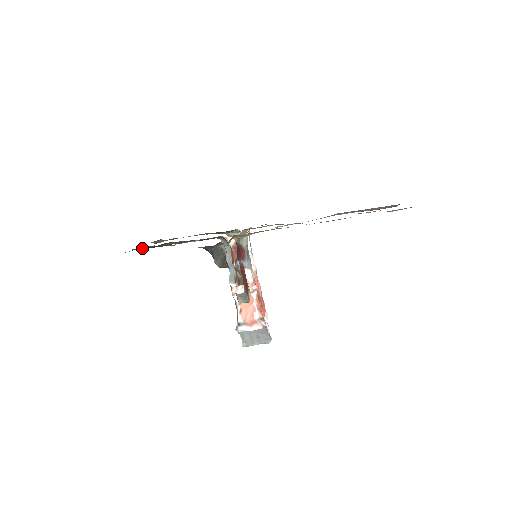
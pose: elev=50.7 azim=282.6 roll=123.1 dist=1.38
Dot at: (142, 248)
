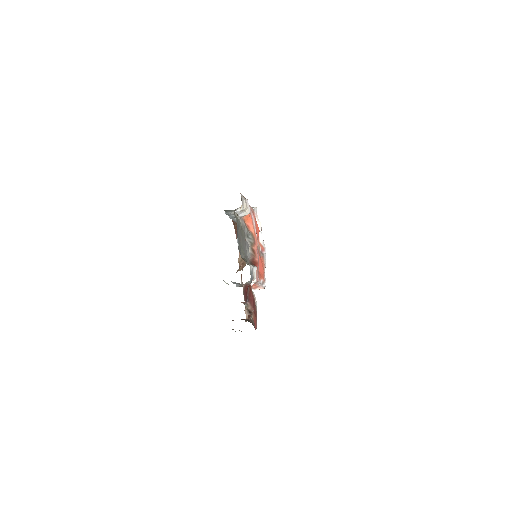
Dot at: occluded
